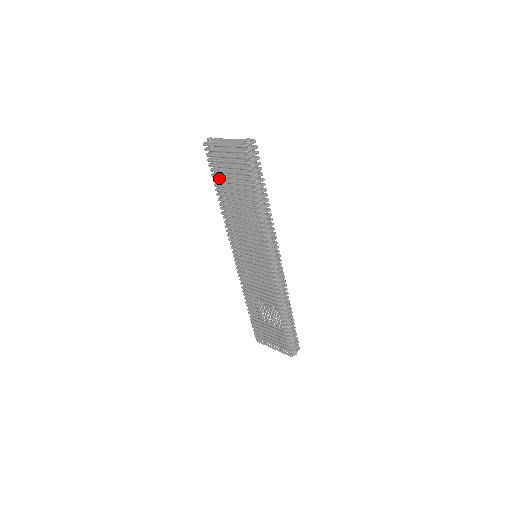
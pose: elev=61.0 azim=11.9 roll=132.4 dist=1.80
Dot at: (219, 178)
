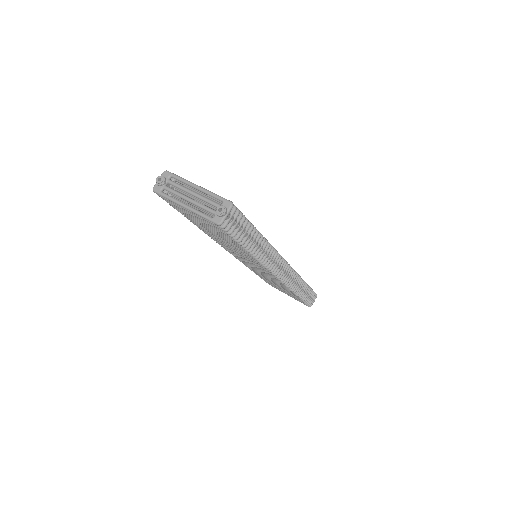
Dot at: occluded
